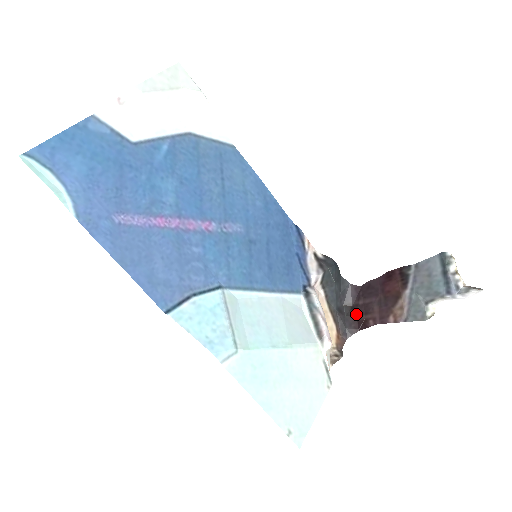
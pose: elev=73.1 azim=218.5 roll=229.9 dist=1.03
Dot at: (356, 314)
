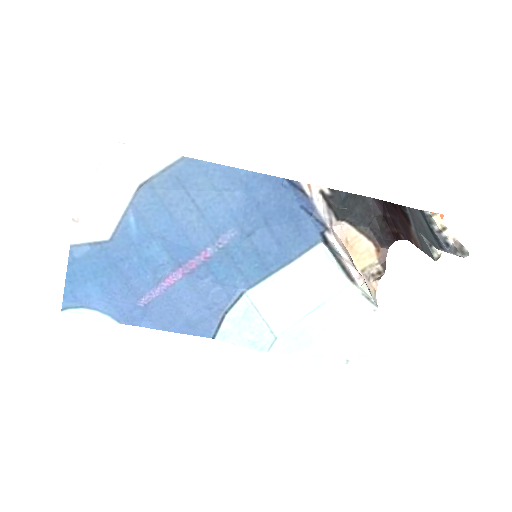
Dot at: (388, 226)
